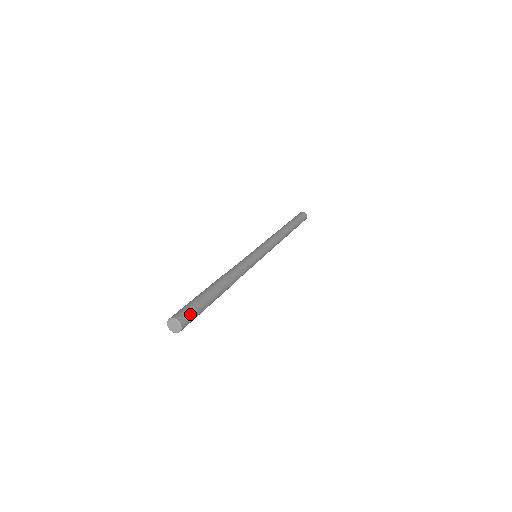
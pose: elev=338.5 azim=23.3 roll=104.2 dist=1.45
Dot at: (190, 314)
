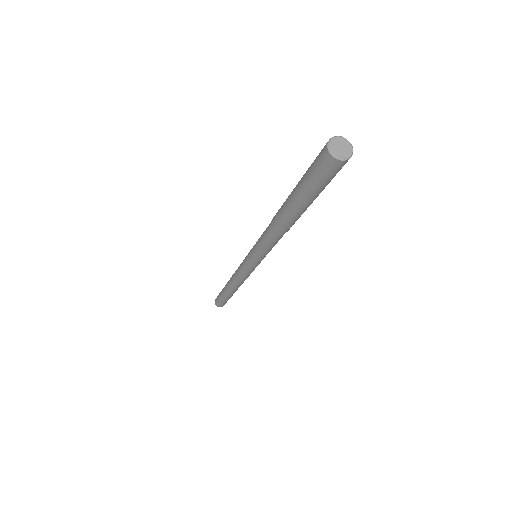
Dot at: (340, 169)
